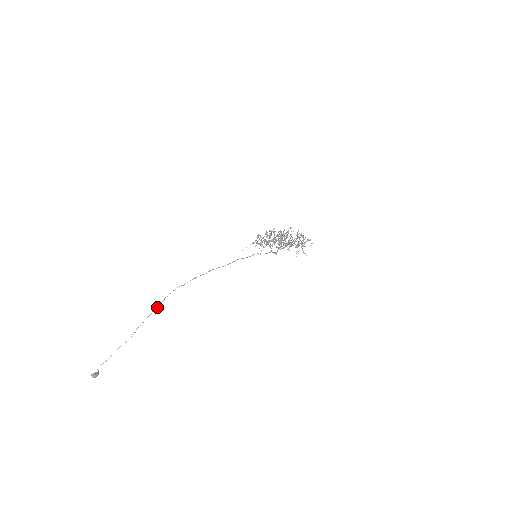
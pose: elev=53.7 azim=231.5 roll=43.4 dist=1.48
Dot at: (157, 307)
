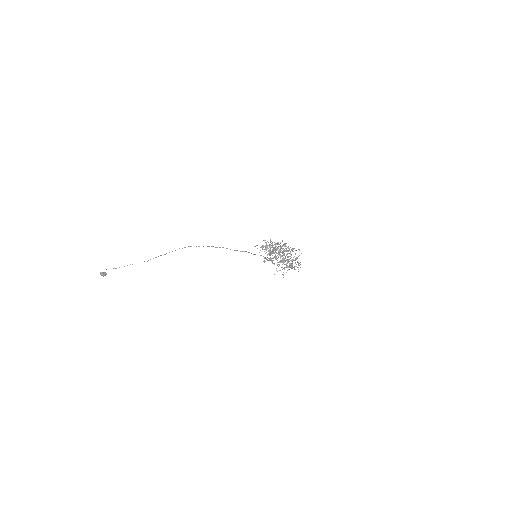
Dot at: occluded
